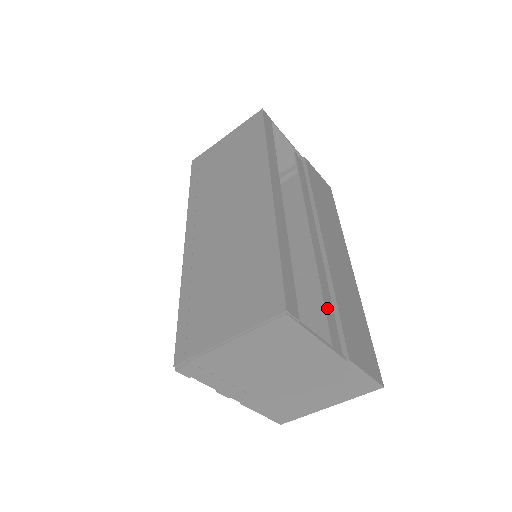
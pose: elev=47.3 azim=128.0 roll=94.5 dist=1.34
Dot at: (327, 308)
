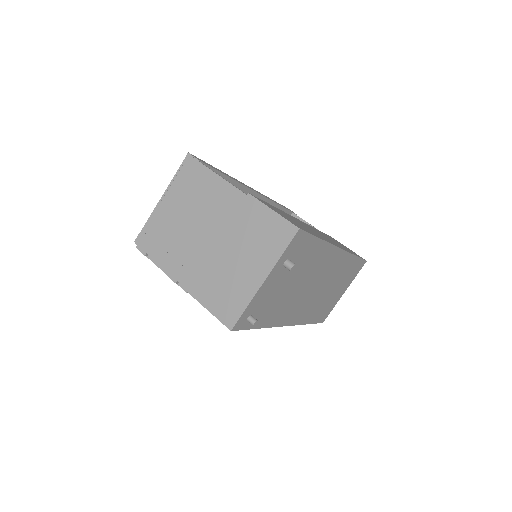
Dot at: occluded
